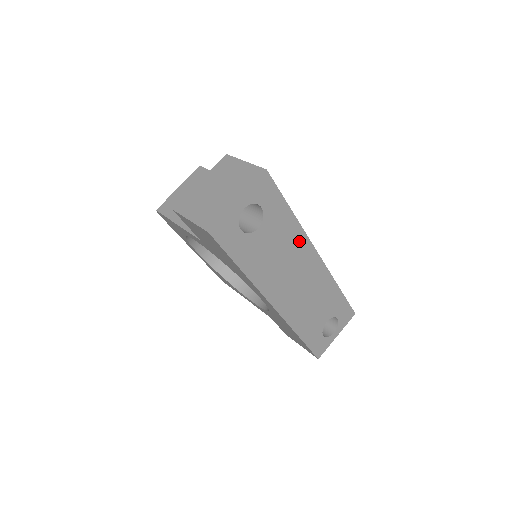
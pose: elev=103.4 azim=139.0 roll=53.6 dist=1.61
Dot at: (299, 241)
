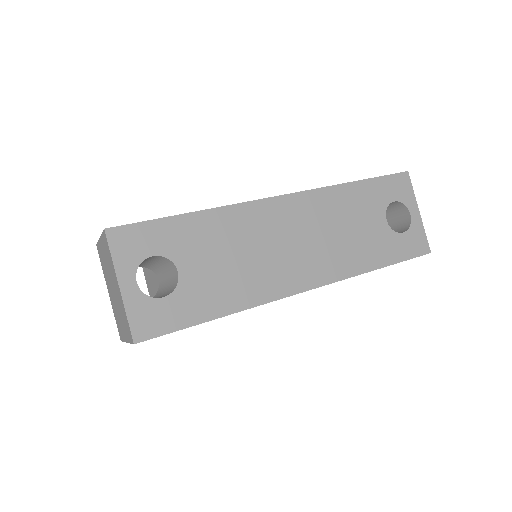
Dot at: (239, 218)
